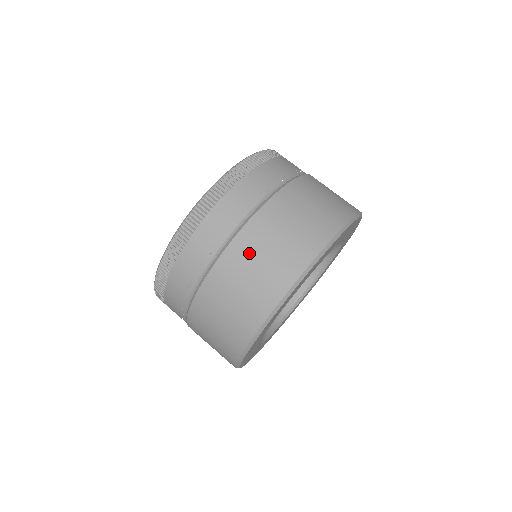
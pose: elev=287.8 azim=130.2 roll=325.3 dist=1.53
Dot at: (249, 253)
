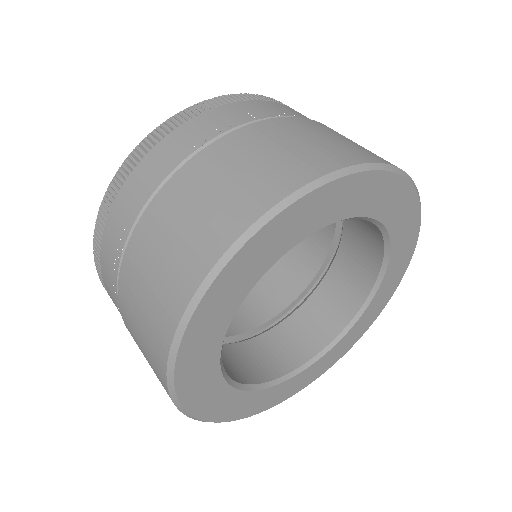
Dot at: (337, 133)
